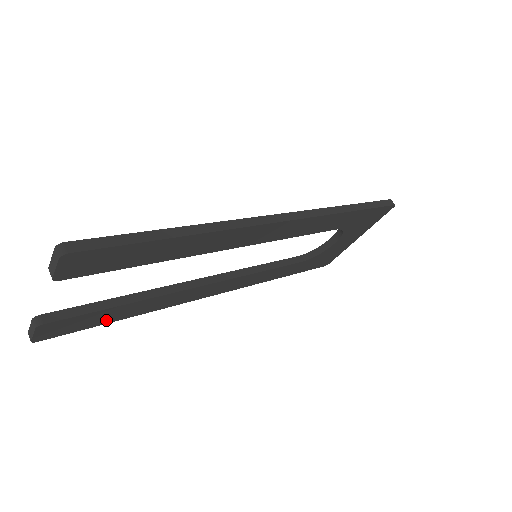
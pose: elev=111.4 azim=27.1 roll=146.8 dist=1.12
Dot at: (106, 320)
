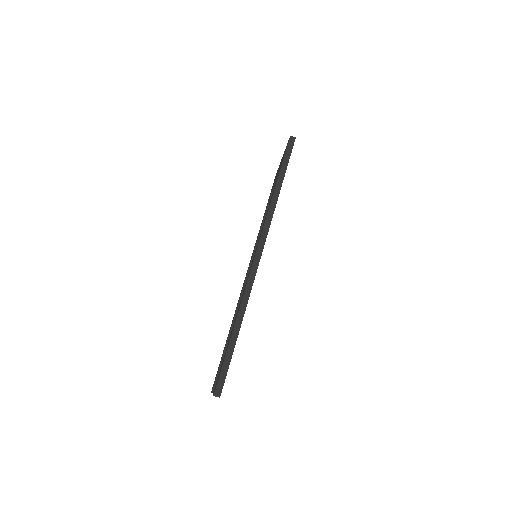
Dot at: occluded
